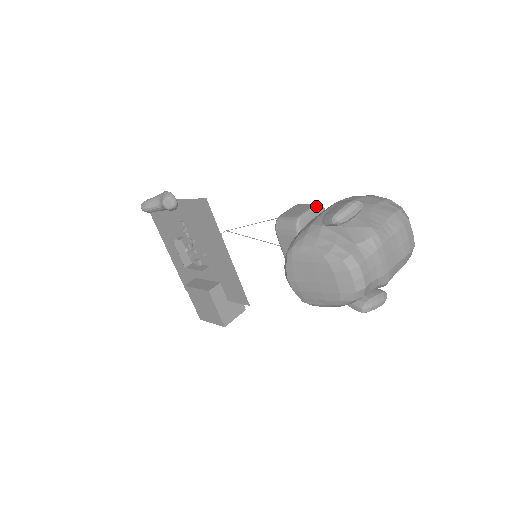
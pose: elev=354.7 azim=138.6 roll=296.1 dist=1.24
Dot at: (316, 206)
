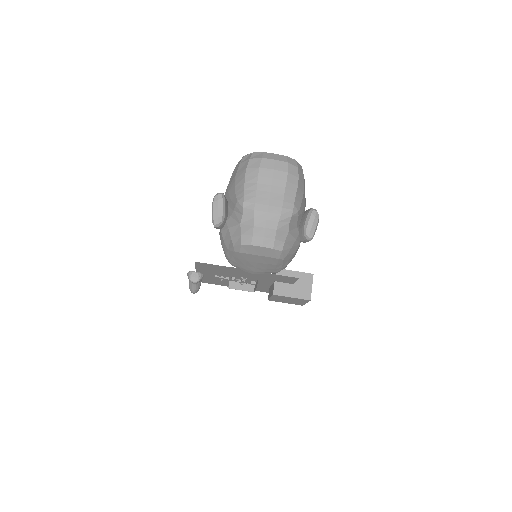
Dot at: occluded
